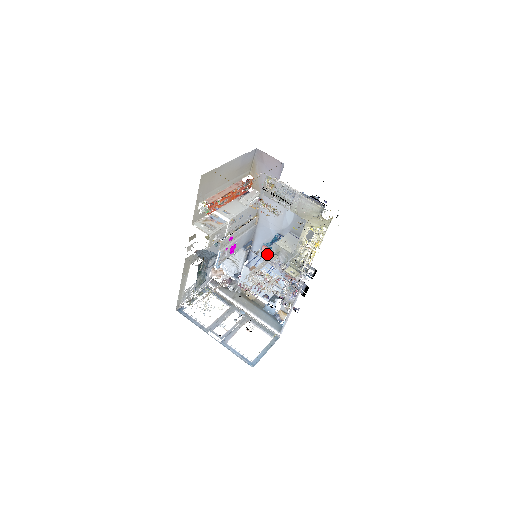
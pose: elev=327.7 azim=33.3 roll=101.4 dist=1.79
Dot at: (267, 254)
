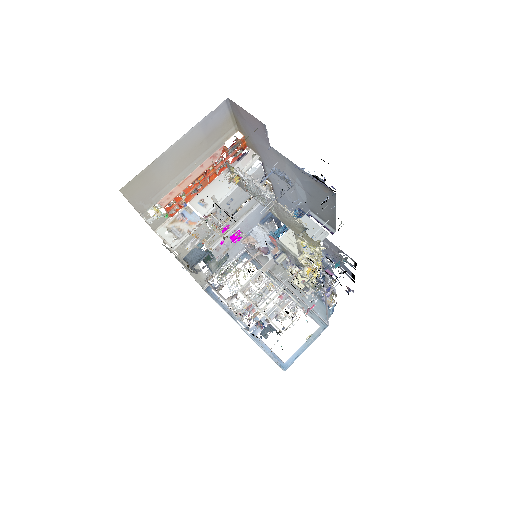
Dot at: occluded
